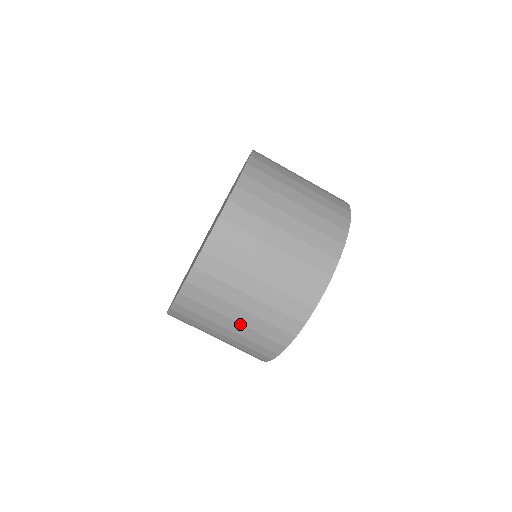
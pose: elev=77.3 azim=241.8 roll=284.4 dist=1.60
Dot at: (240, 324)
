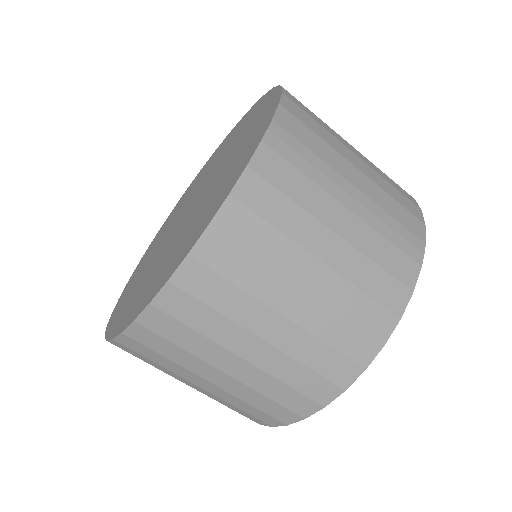
Dot at: occluded
